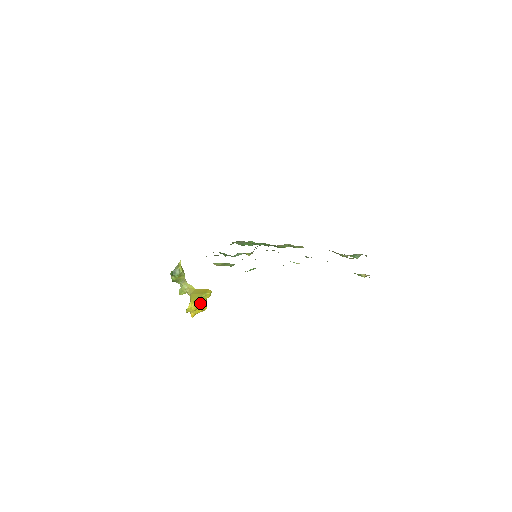
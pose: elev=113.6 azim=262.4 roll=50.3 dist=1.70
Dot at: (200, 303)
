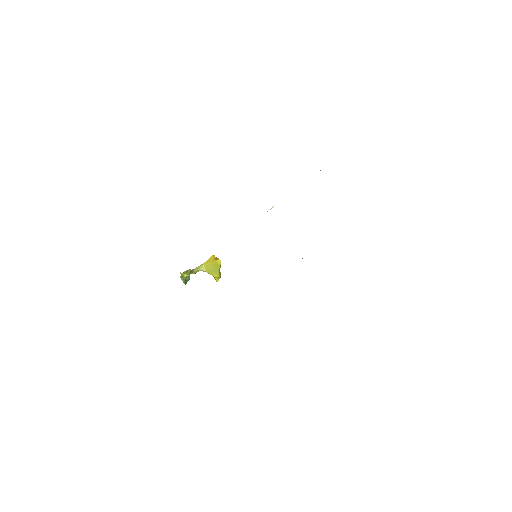
Dot at: (219, 270)
